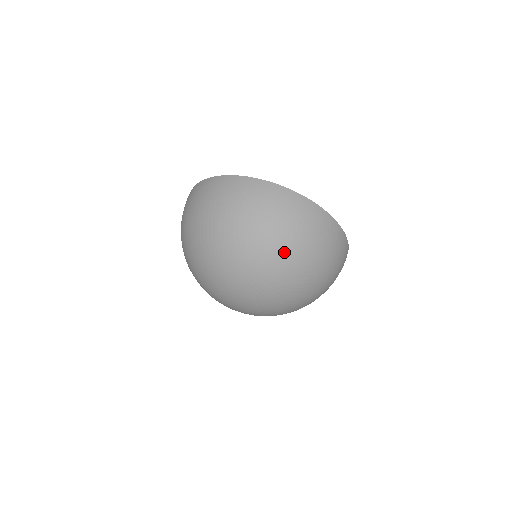
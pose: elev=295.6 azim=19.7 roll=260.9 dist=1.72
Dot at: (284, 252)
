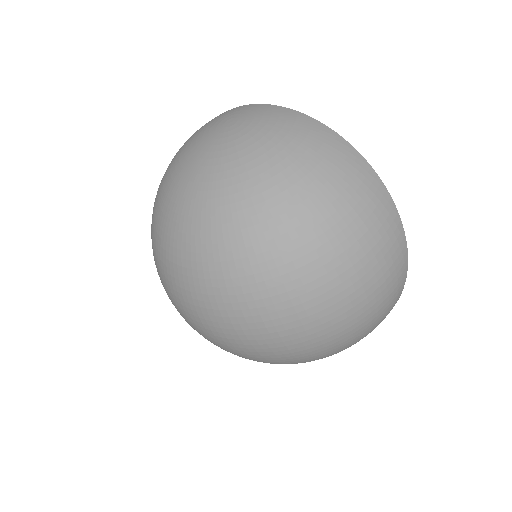
Dot at: (191, 162)
